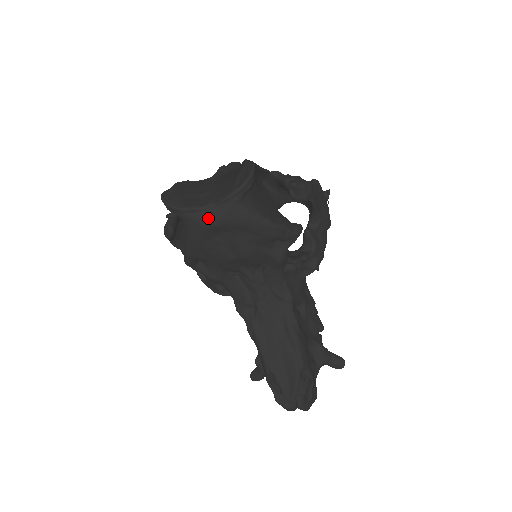
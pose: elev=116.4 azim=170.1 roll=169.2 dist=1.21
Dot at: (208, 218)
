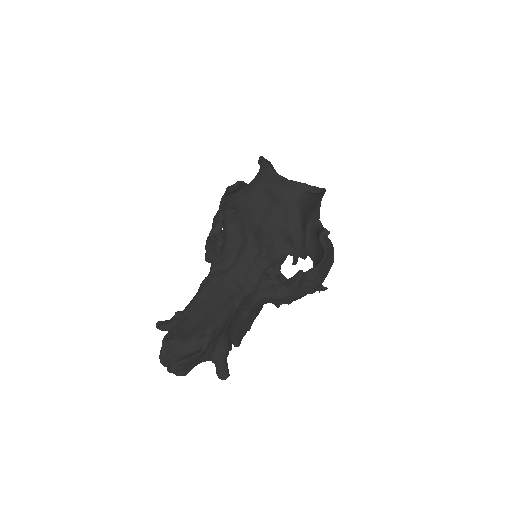
Dot at: (275, 182)
